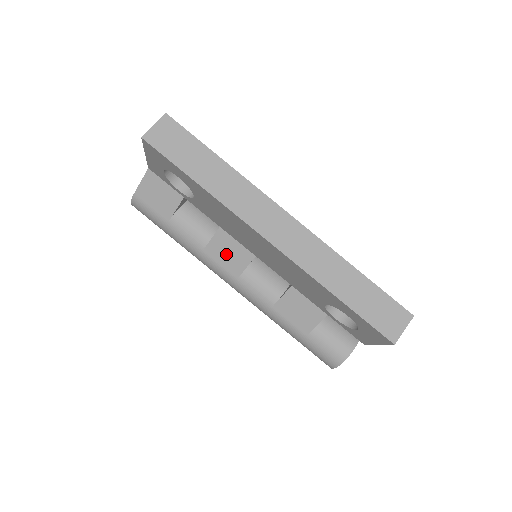
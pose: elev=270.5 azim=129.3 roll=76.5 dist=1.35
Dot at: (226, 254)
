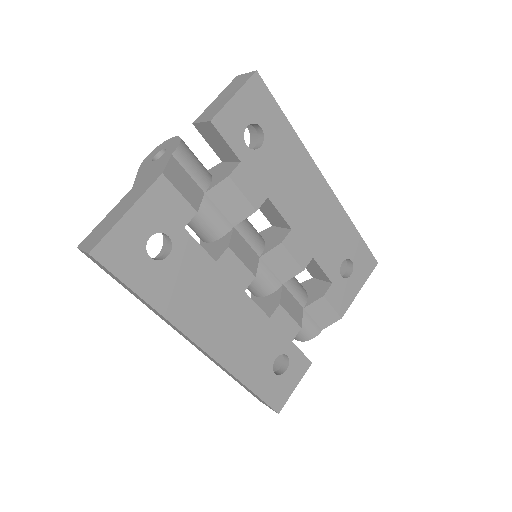
Dot at: occluded
